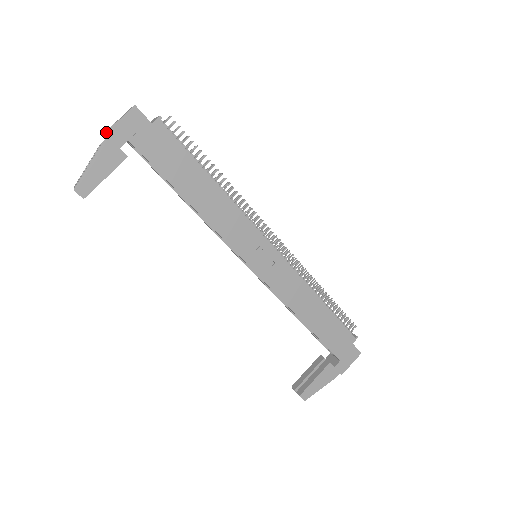
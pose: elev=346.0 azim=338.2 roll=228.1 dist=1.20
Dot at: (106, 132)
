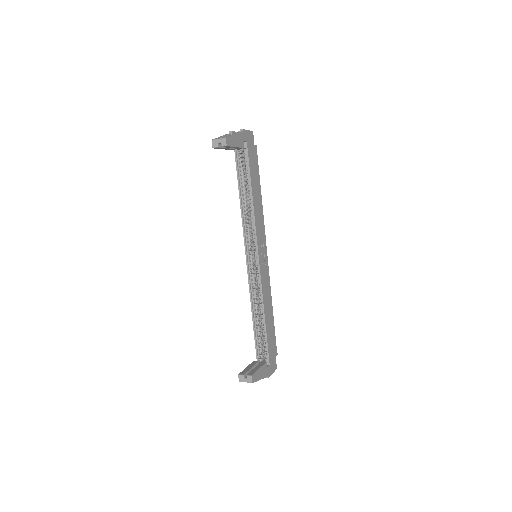
Dot at: (243, 129)
